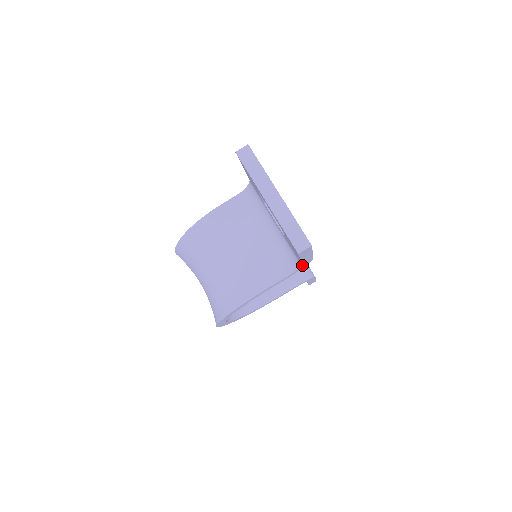
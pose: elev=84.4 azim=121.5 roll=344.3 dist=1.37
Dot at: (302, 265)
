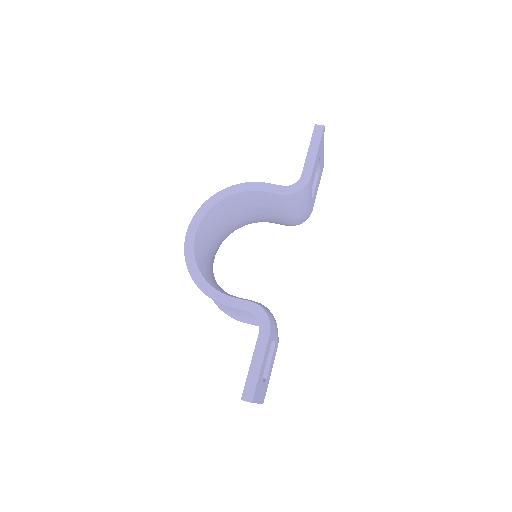
Dot at: (301, 179)
